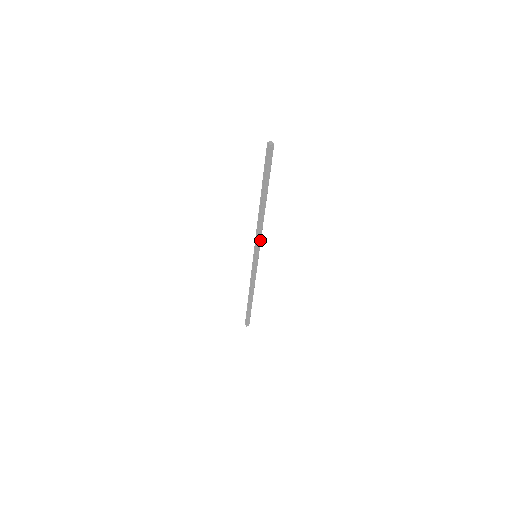
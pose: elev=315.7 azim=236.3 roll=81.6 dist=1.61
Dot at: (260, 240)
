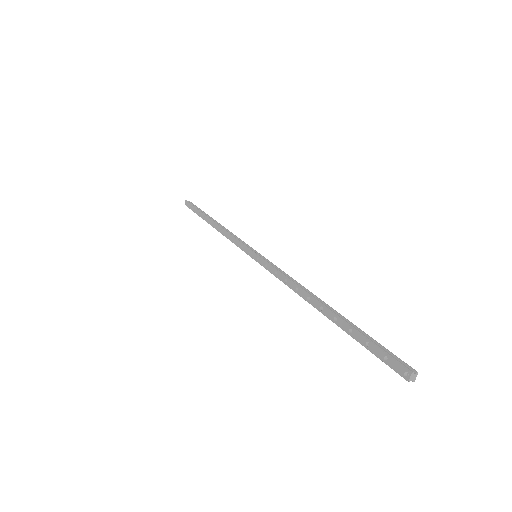
Dot at: (277, 269)
